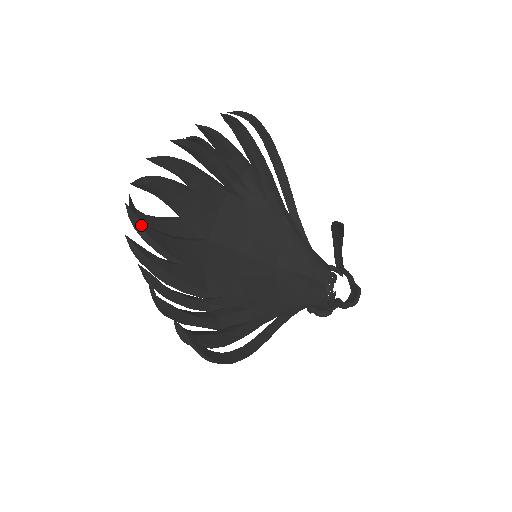
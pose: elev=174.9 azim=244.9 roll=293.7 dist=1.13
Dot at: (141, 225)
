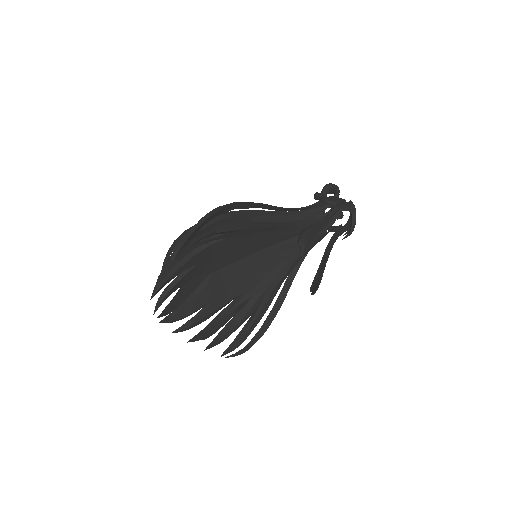
Dot at: (174, 319)
